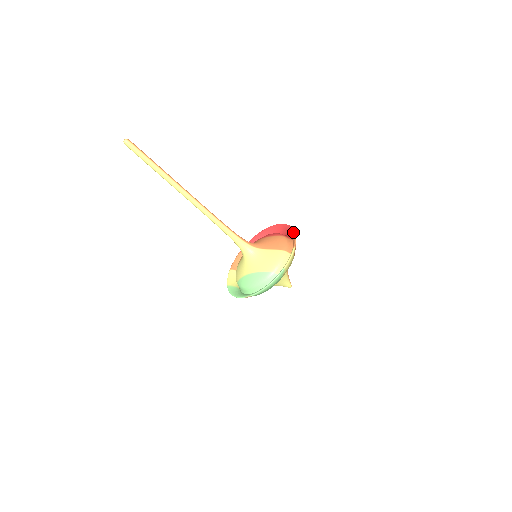
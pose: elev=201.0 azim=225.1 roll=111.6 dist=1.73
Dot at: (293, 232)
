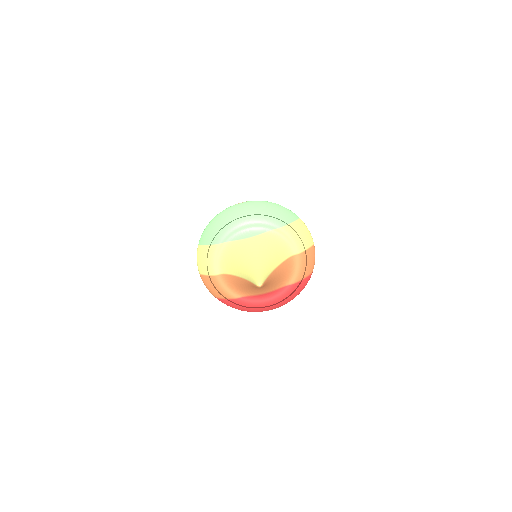
Dot at: (310, 272)
